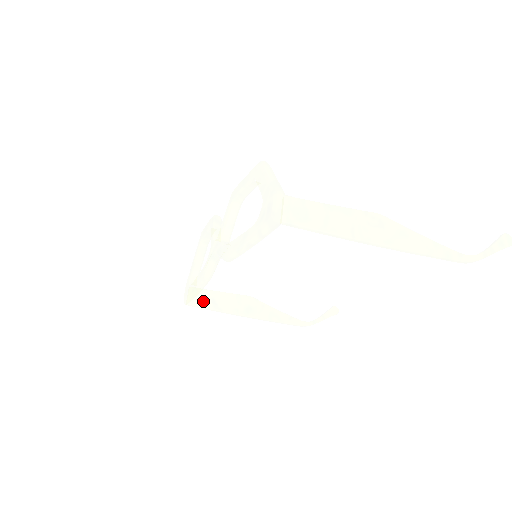
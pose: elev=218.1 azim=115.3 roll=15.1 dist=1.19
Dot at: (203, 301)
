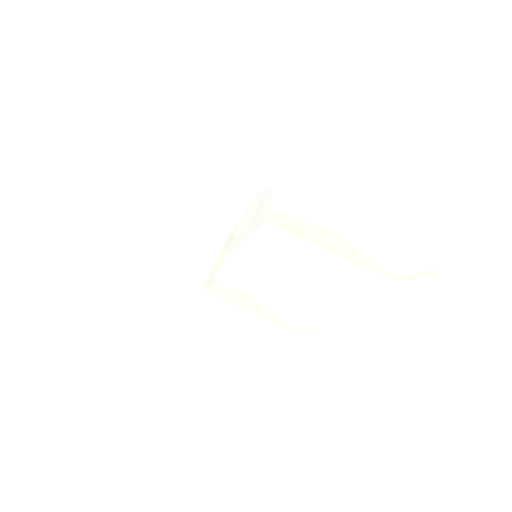
Dot at: (217, 290)
